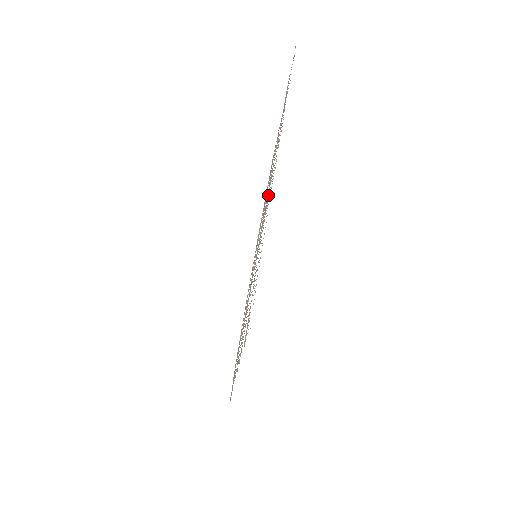
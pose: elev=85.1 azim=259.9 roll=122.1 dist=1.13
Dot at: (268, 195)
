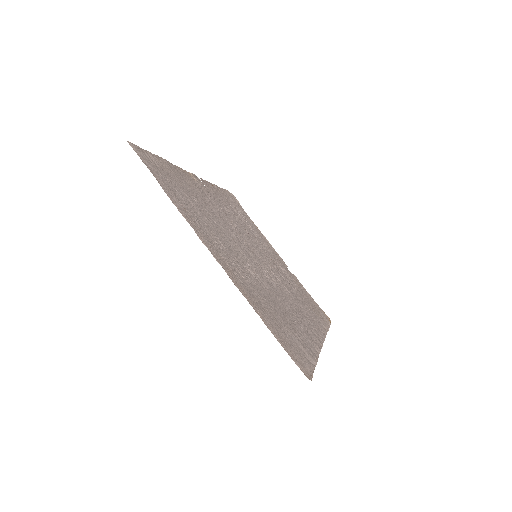
Dot at: (230, 263)
